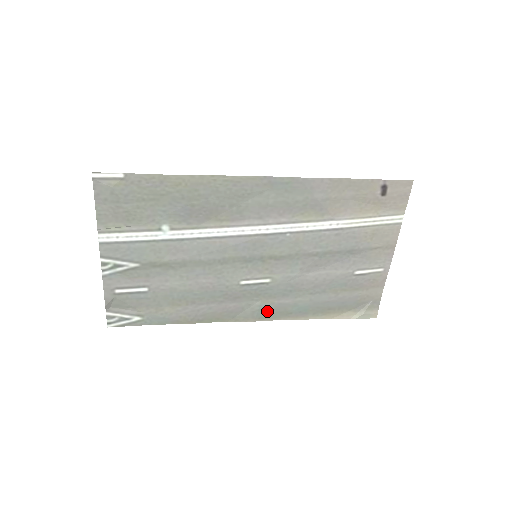
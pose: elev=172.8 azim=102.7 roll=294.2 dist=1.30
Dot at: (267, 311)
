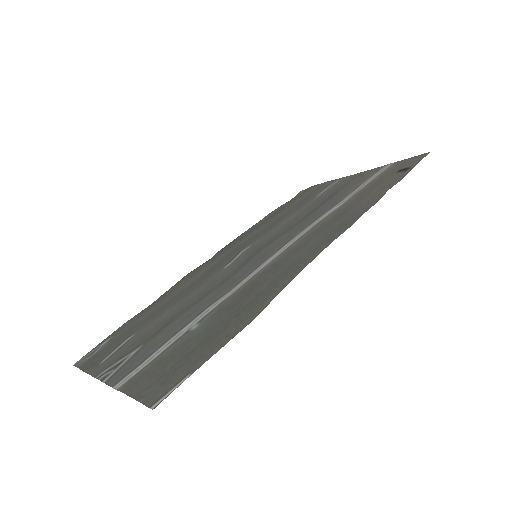
Dot at: (226, 249)
